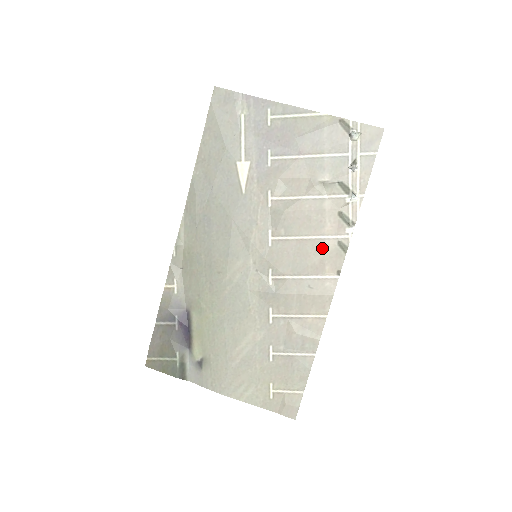
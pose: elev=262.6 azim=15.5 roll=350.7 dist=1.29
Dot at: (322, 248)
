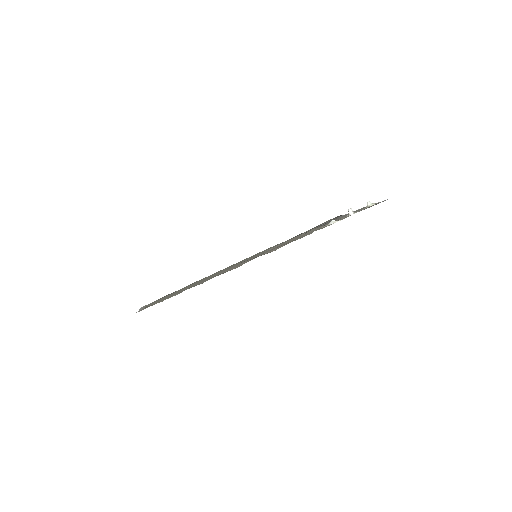
Dot at: occluded
